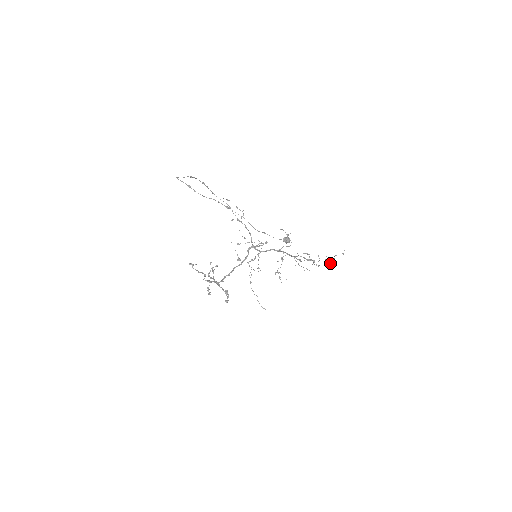
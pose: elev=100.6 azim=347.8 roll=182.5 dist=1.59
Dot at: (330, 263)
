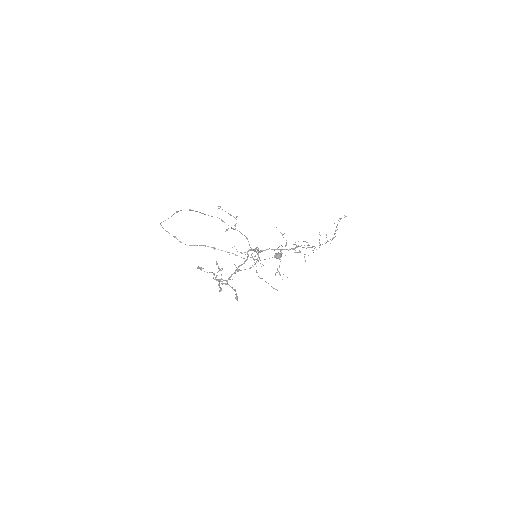
Dot at: occluded
